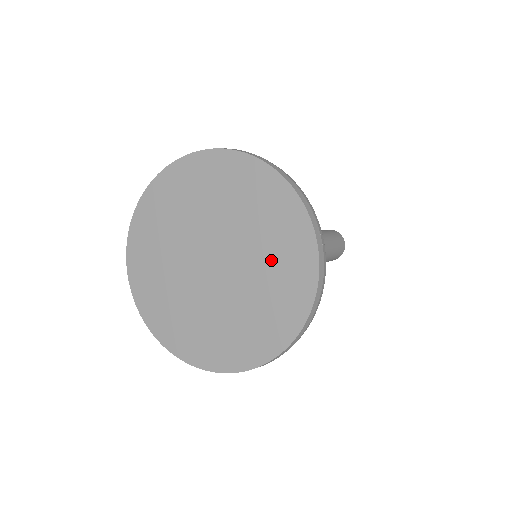
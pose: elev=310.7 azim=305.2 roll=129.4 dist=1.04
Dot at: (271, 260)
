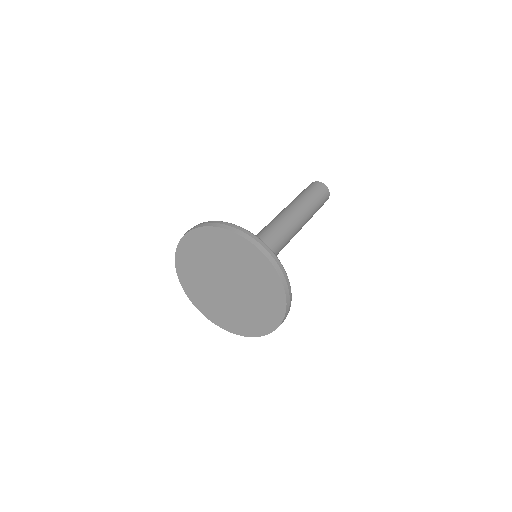
Dot at: (261, 293)
